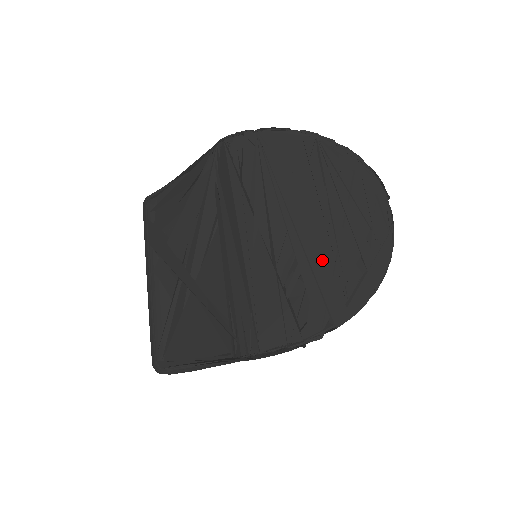
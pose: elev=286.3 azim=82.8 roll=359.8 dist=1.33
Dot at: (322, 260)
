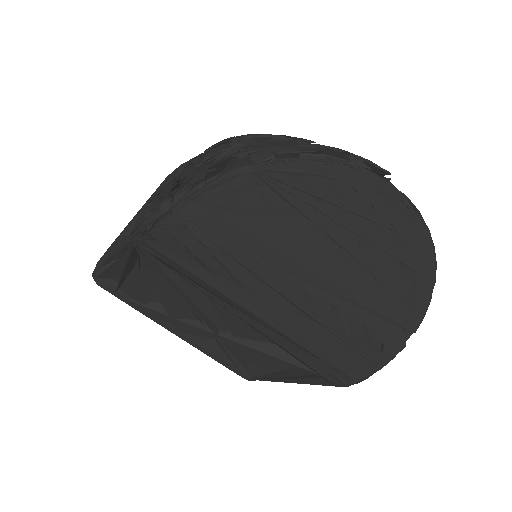
Dot at: (362, 292)
